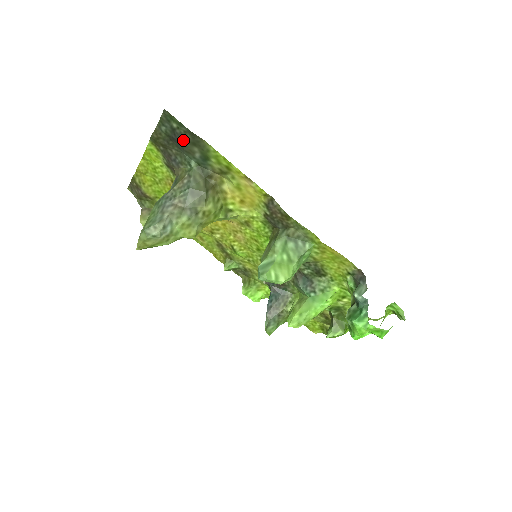
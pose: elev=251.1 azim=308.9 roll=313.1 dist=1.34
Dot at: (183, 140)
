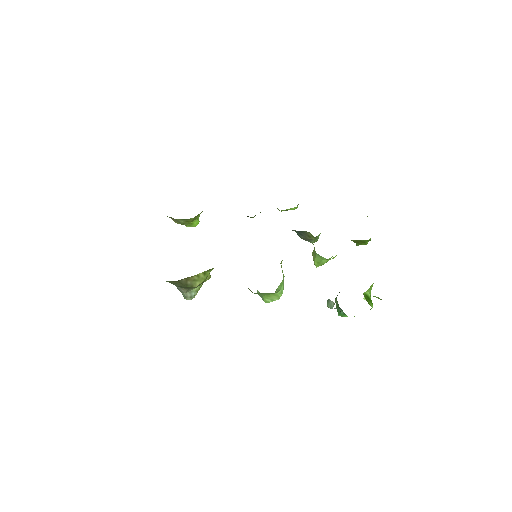
Dot at: occluded
